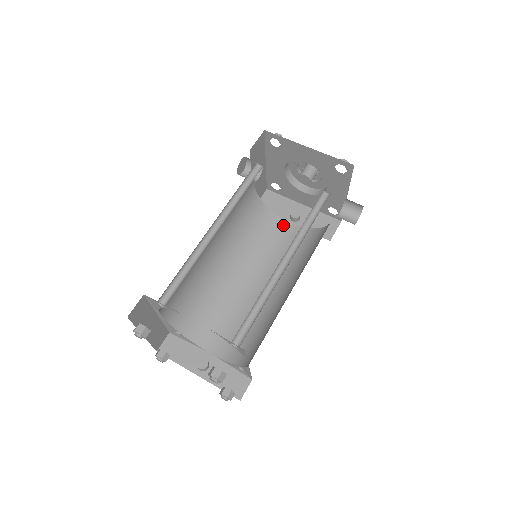
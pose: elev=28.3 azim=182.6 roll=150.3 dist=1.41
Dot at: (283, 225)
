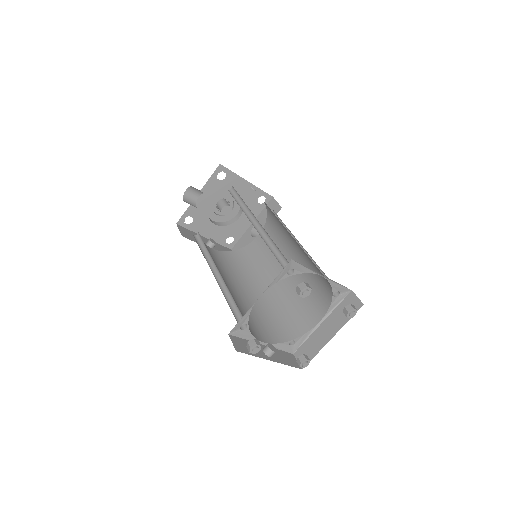
Dot at: (211, 250)
